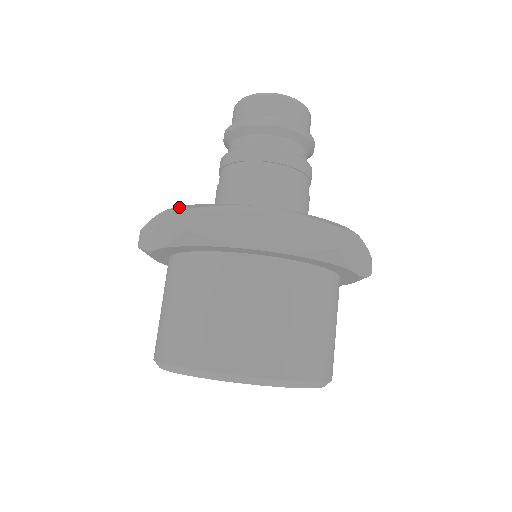
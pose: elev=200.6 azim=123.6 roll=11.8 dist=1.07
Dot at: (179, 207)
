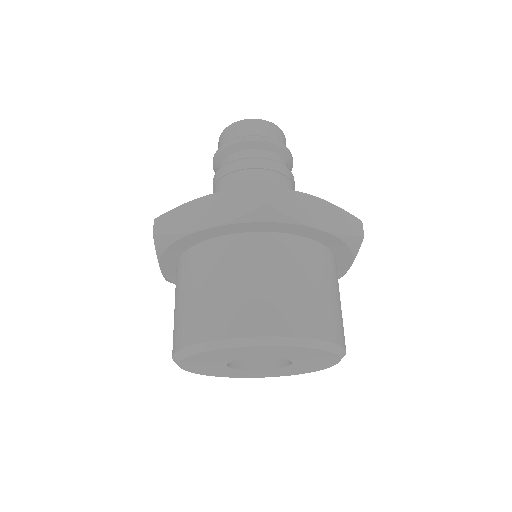
Dot at: occluded
